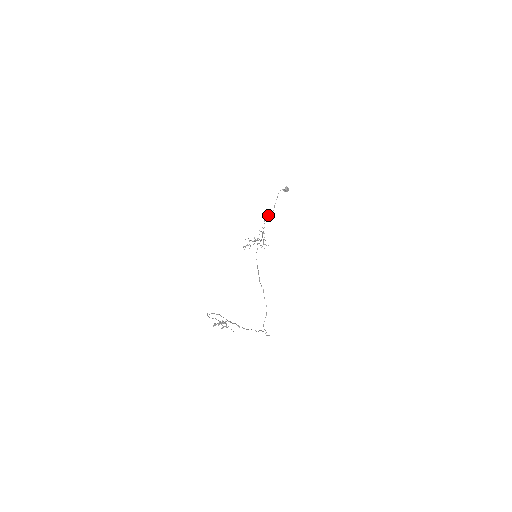
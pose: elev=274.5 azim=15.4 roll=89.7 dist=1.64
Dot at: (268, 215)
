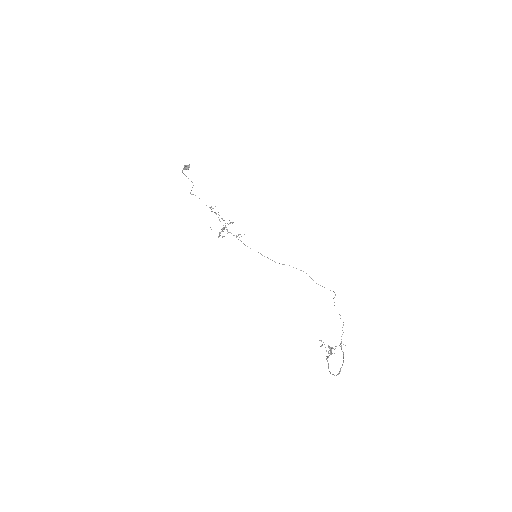
Dot at: occluded
